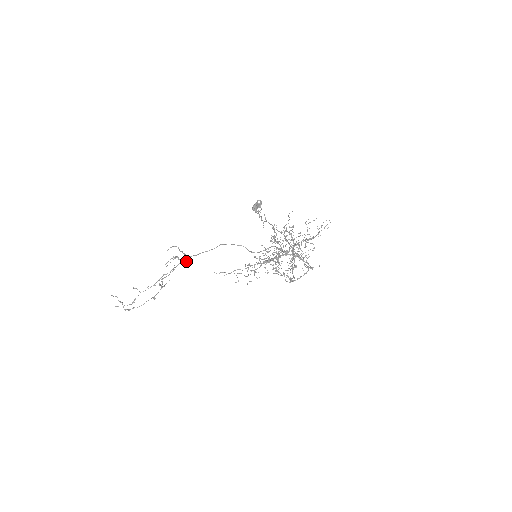
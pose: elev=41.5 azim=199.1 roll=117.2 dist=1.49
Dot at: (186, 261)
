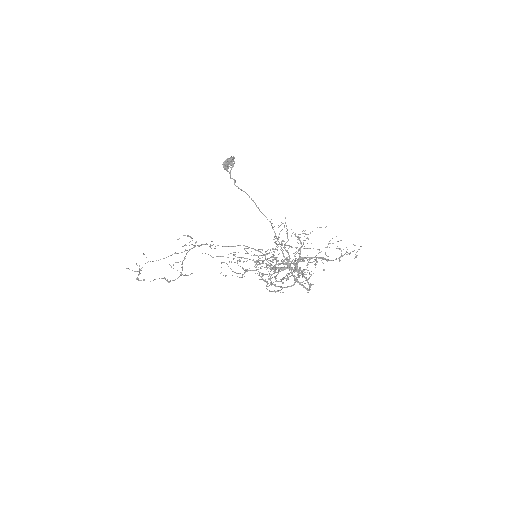
Dot at: (198, 245)
